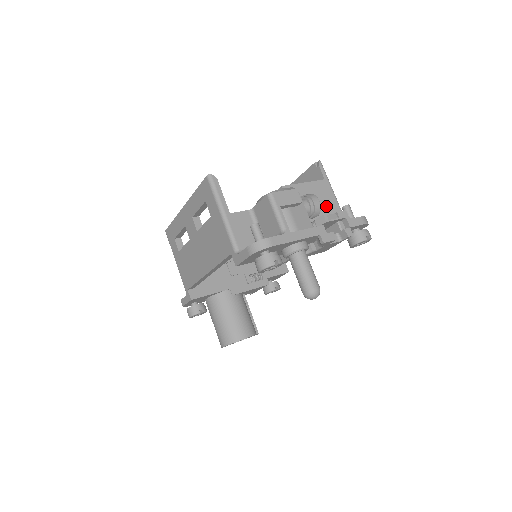
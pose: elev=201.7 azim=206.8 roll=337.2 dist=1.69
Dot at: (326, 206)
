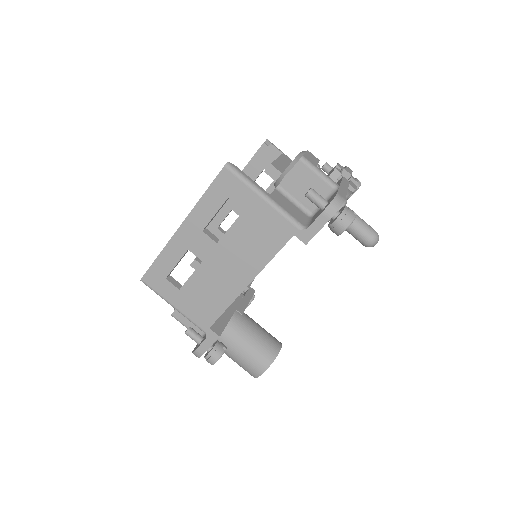
Dot at: occluded
